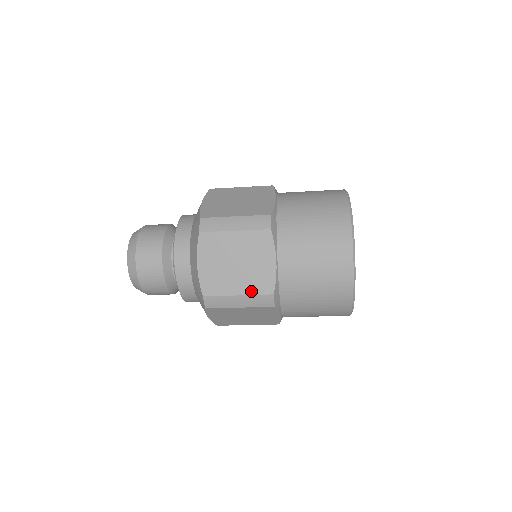
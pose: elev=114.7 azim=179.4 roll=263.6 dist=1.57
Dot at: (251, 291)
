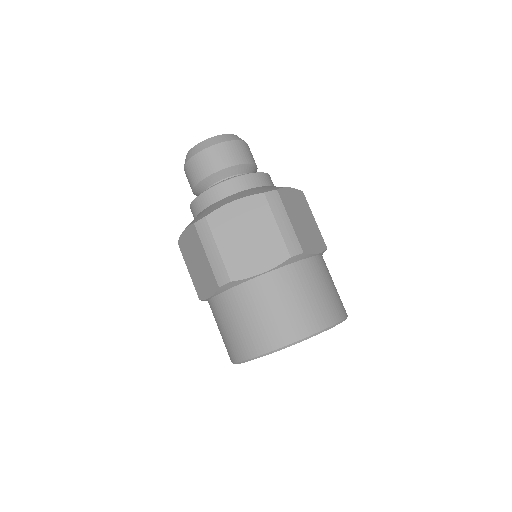
Dot at: (226, 259)
